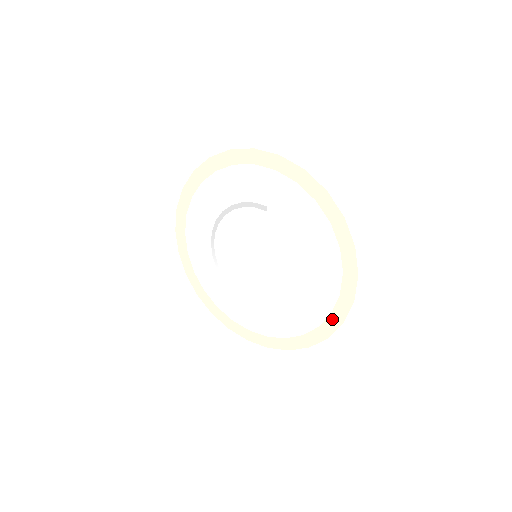
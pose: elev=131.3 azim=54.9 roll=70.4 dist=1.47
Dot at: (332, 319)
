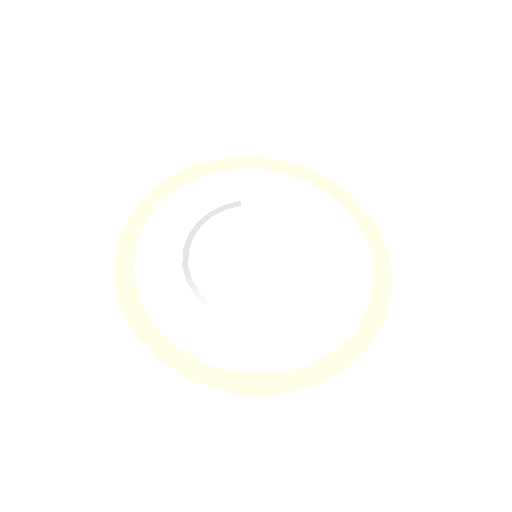
Dot at: (378, 262)
